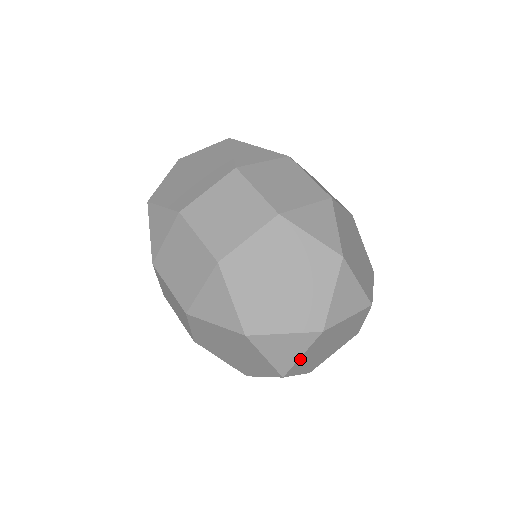
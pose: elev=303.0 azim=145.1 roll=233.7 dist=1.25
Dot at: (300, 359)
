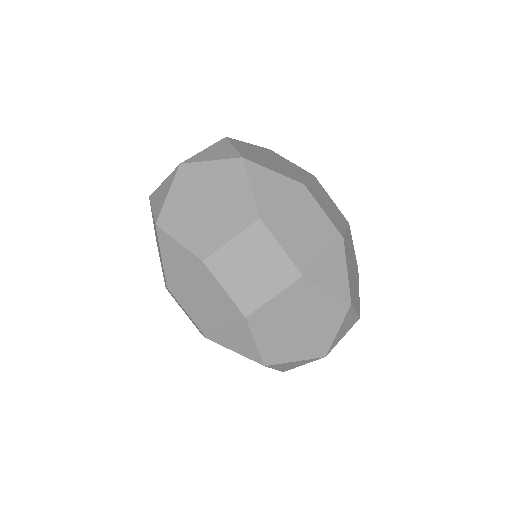
Dot at: occluded
